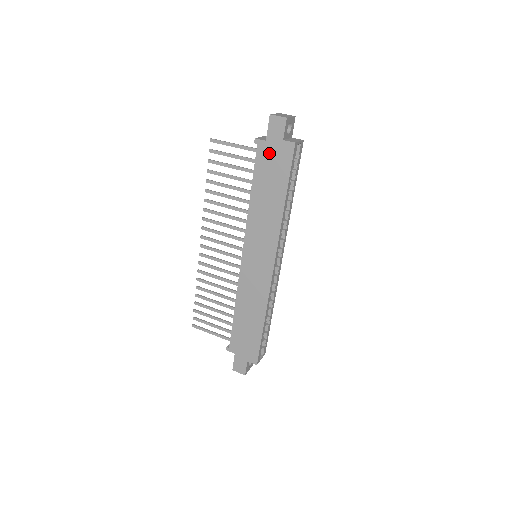
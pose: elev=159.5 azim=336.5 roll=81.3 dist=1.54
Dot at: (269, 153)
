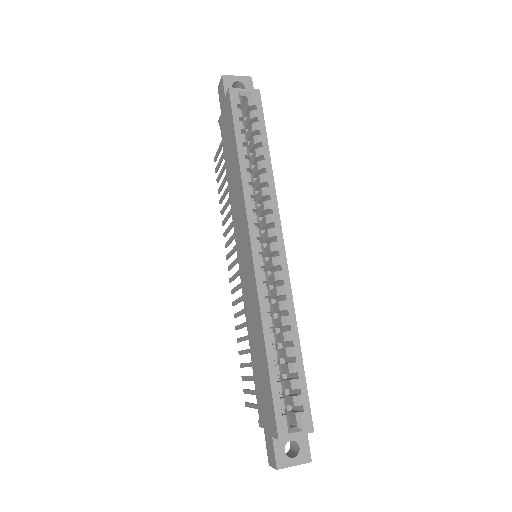
Dot at: (224, 122)
